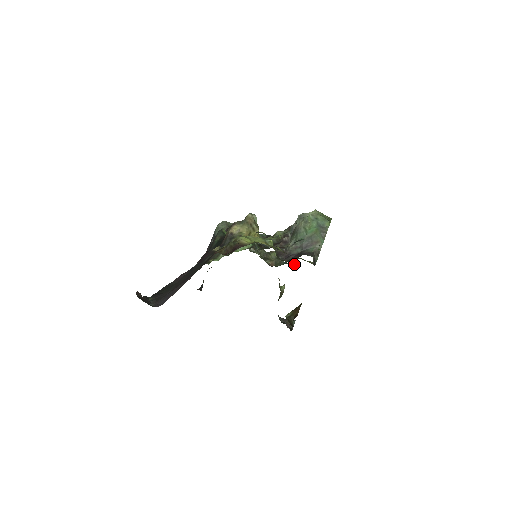
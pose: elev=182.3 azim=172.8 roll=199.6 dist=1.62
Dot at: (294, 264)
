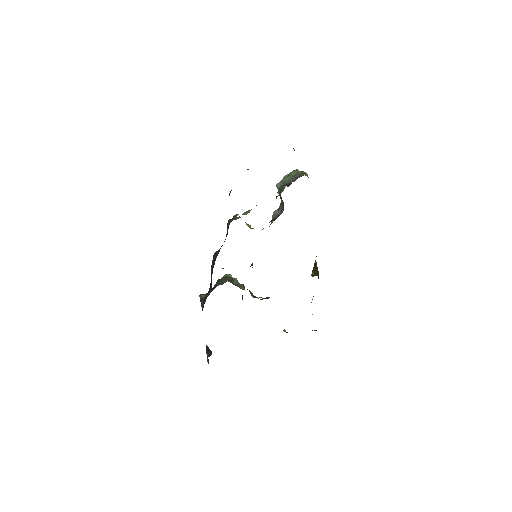
Dot at: occluded
